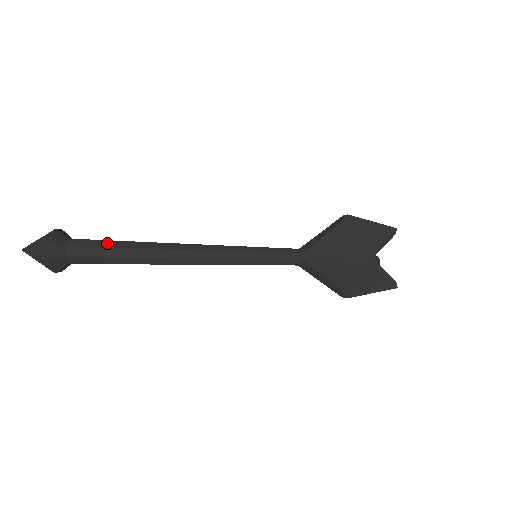
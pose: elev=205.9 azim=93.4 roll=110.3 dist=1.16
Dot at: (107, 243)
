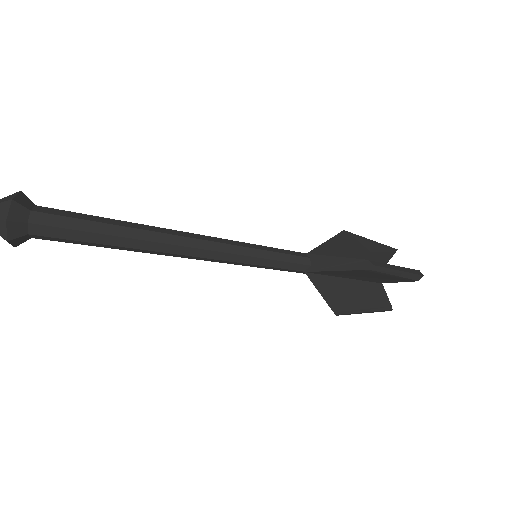
Dot at: occluded
